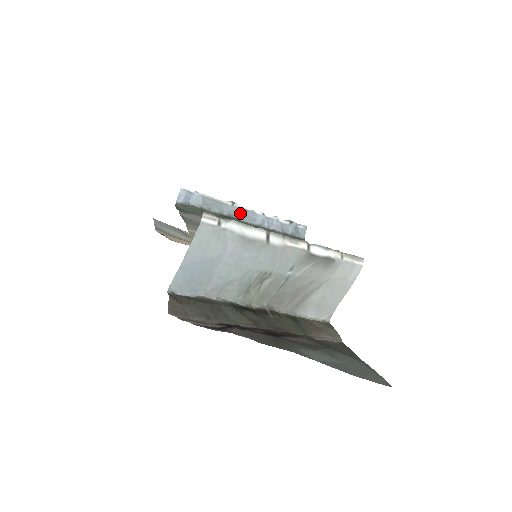
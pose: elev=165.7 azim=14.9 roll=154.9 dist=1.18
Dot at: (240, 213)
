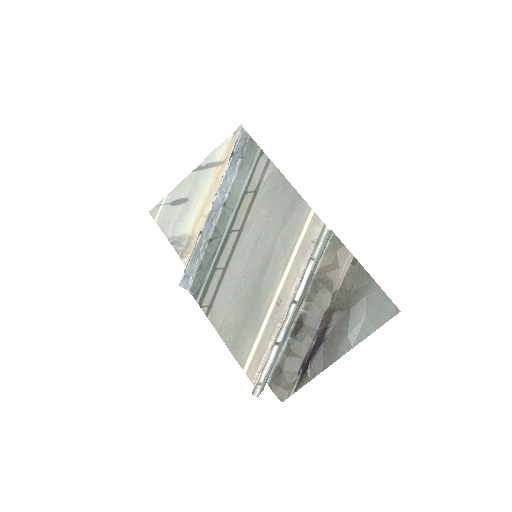
Dot at: (209, 224)
